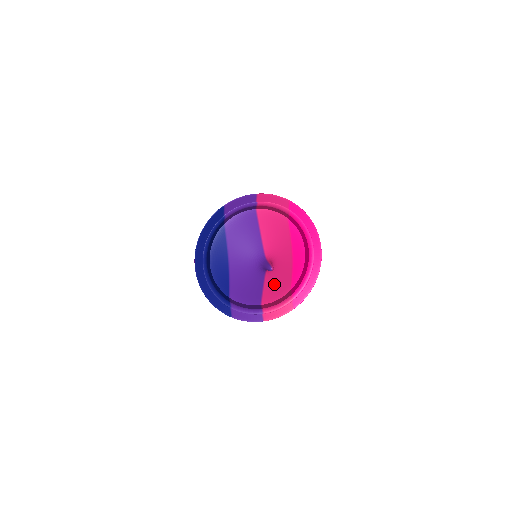
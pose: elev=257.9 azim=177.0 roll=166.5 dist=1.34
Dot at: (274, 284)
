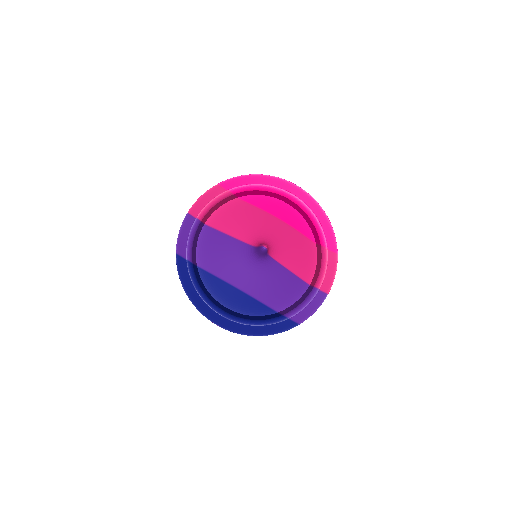
Dot at: (294, 256)
